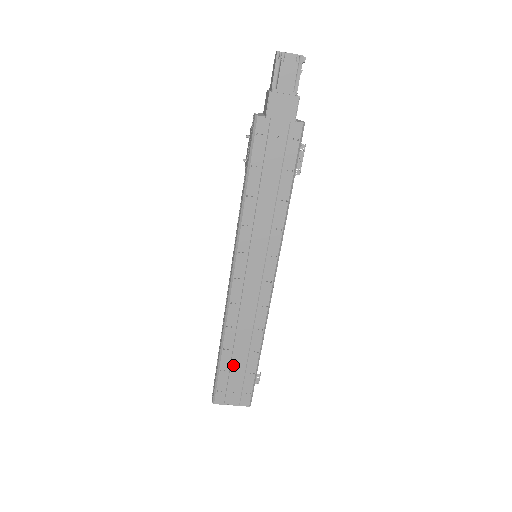
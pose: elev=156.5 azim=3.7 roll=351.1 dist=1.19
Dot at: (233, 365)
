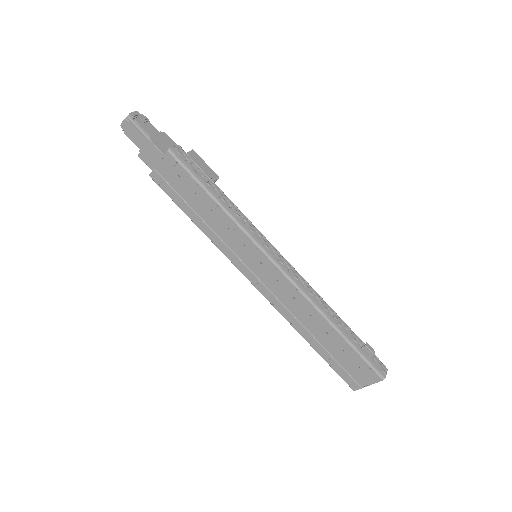
Dot at: (330, 351)
